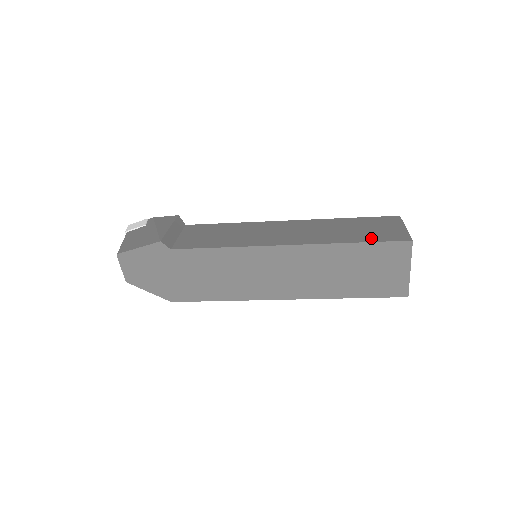
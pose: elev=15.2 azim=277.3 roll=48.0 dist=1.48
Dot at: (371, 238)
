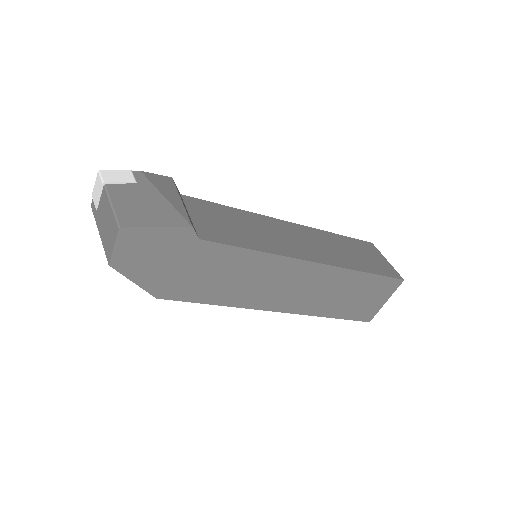
Dot at: (376, 269)
